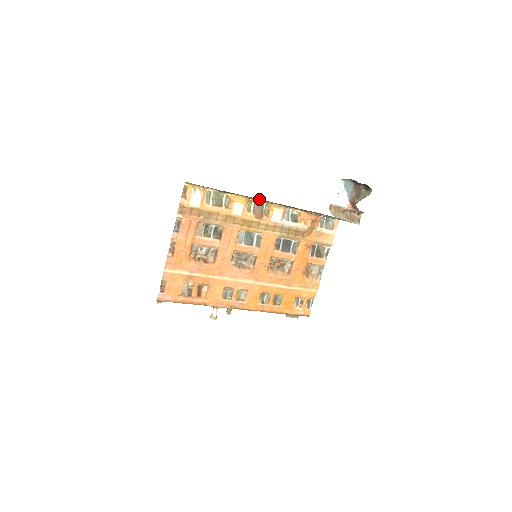
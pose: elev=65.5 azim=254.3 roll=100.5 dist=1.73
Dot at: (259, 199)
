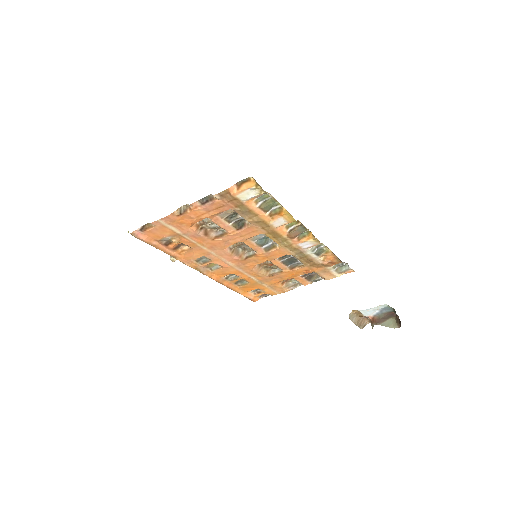
Dot at: occluded
